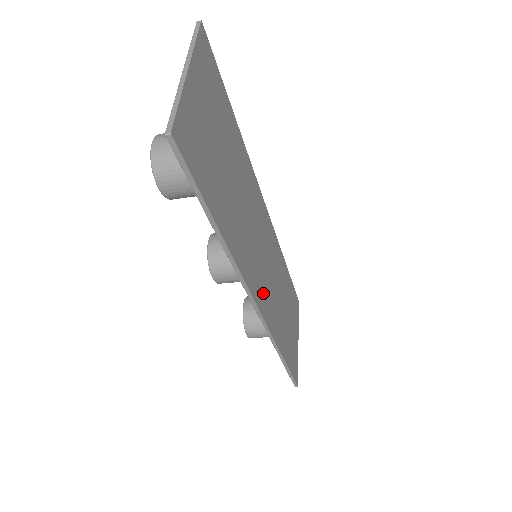
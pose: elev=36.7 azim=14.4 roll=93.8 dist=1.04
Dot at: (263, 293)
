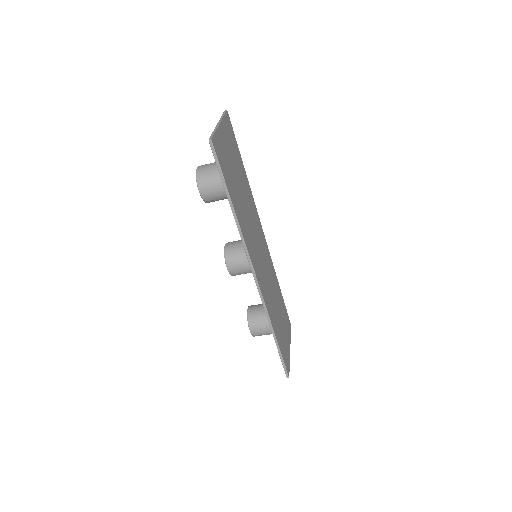
Dot at: (260, 275)
